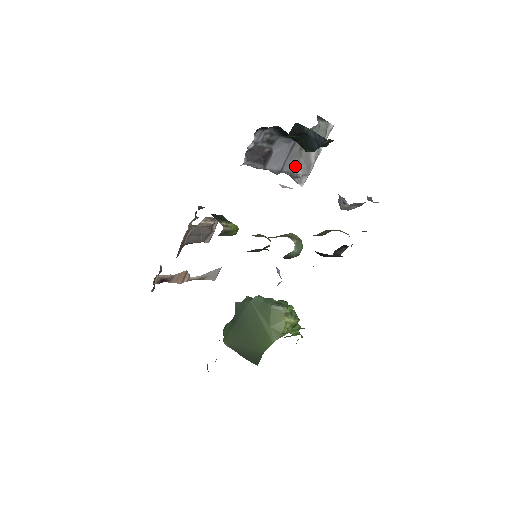
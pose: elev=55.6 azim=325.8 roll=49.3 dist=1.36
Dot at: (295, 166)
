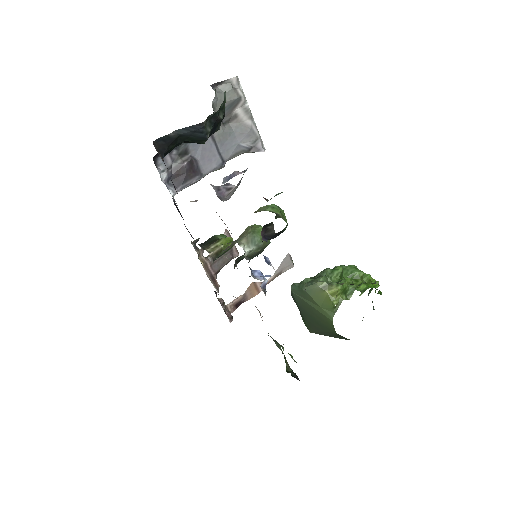
Dot at: (235, 144)
